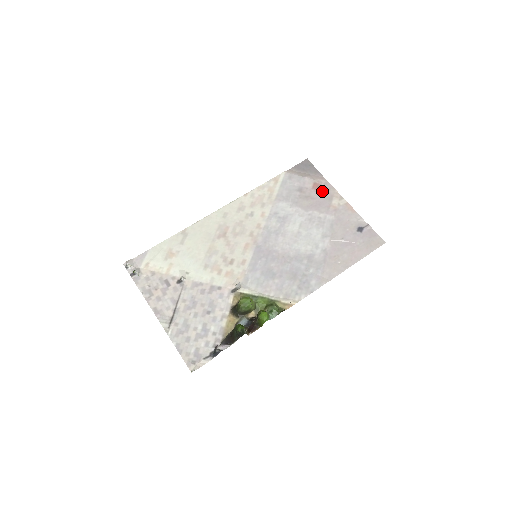
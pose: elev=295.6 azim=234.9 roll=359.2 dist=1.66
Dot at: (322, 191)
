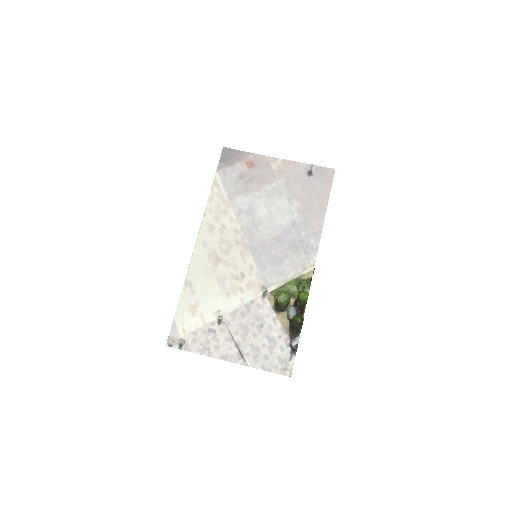
Dot at: (257, 165)
